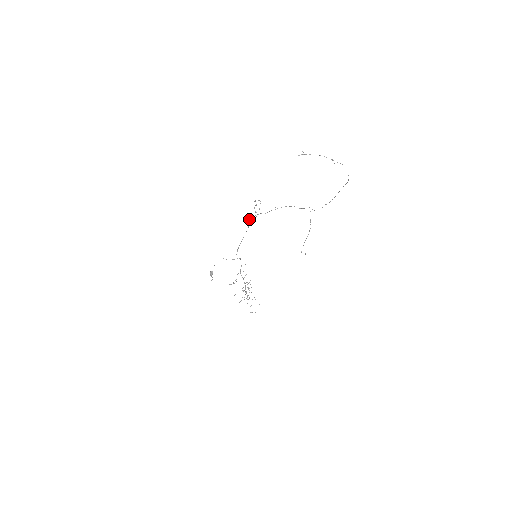
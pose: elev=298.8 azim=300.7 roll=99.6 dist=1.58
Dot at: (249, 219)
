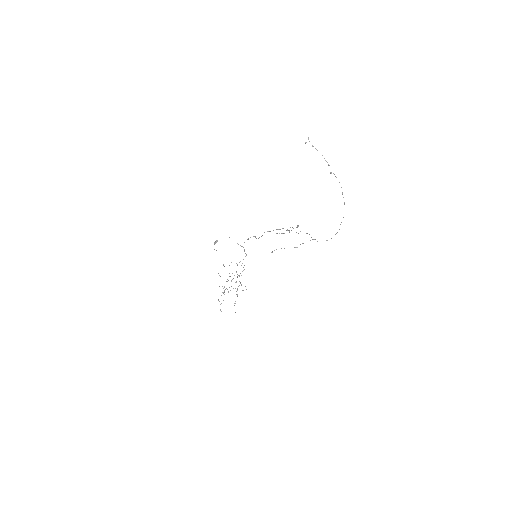
Dot at: occluded
